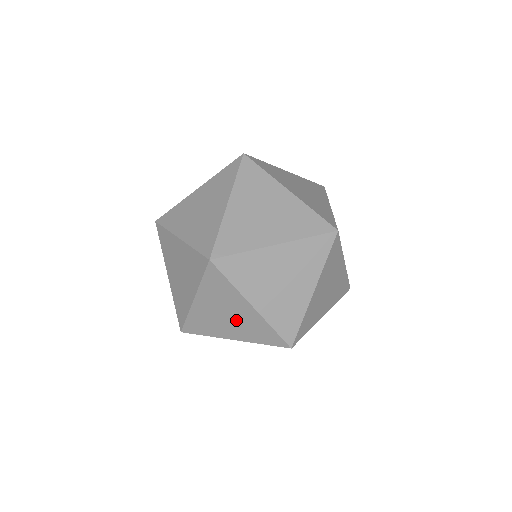
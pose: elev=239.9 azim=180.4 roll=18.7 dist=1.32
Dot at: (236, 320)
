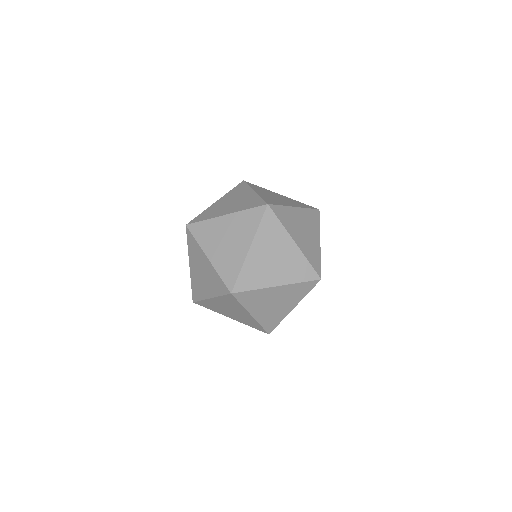
Dot at: (206, 276)
